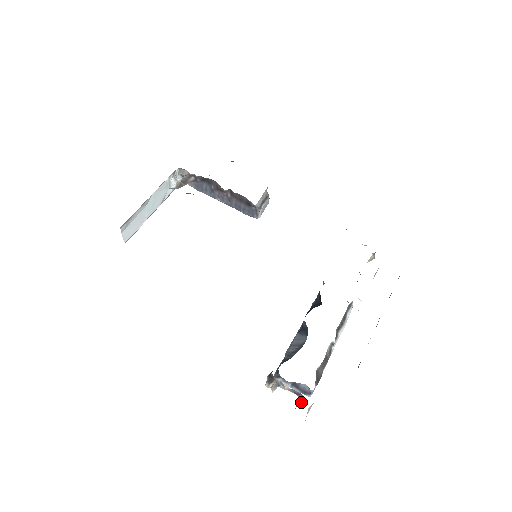
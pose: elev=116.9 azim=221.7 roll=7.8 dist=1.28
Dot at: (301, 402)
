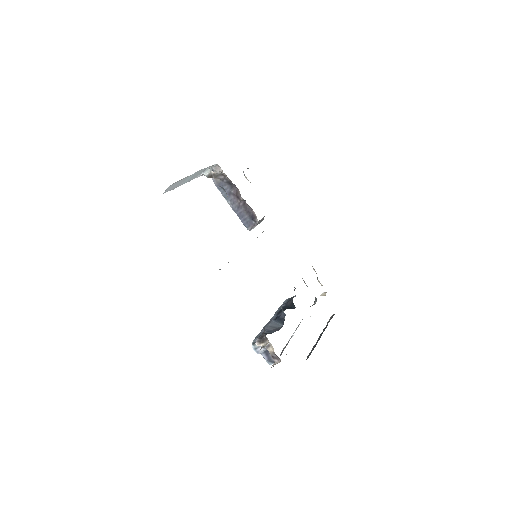
Dot at: occluded
